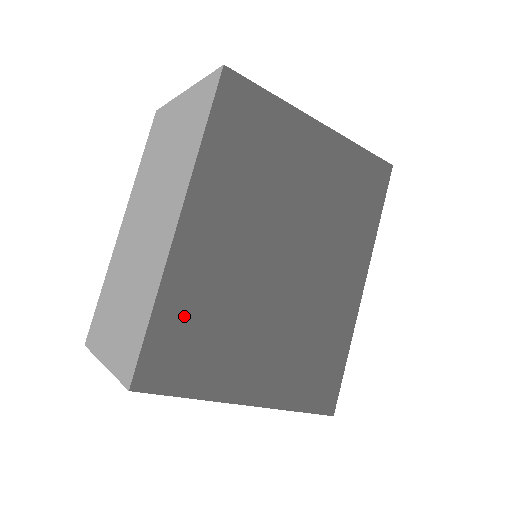
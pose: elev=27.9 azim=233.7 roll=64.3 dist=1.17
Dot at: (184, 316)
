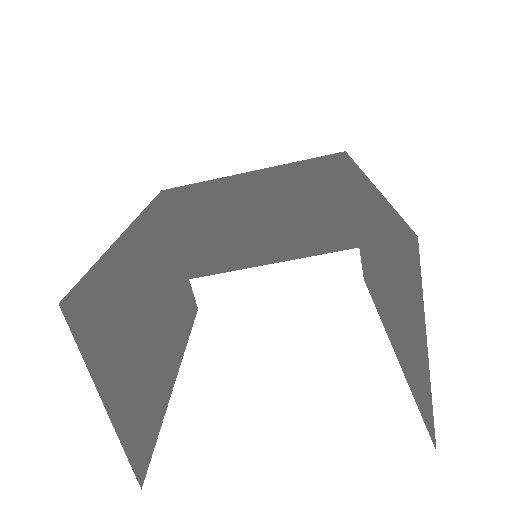
Dot at: (131, 255)
